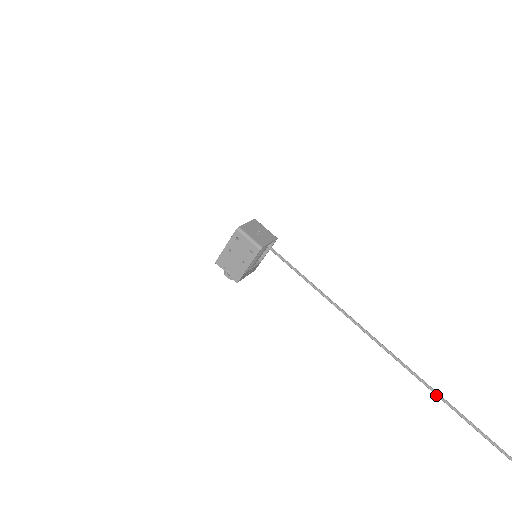
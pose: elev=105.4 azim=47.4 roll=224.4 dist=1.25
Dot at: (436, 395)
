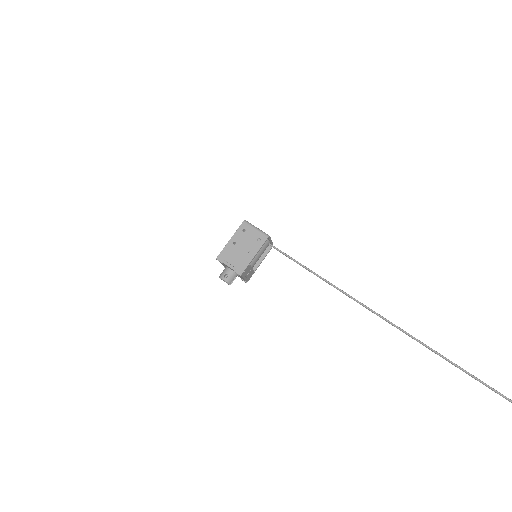
Dot at: (452, 363)
